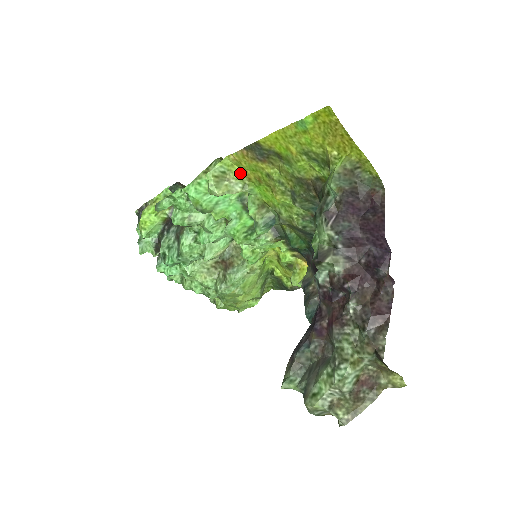
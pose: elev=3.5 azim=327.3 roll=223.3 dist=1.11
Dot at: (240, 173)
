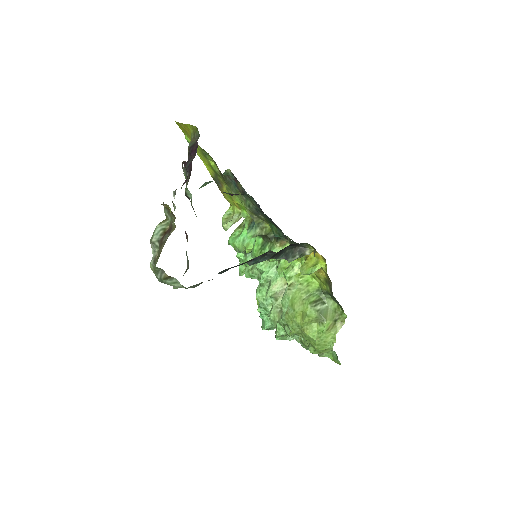
Dot at: (236, 208)
